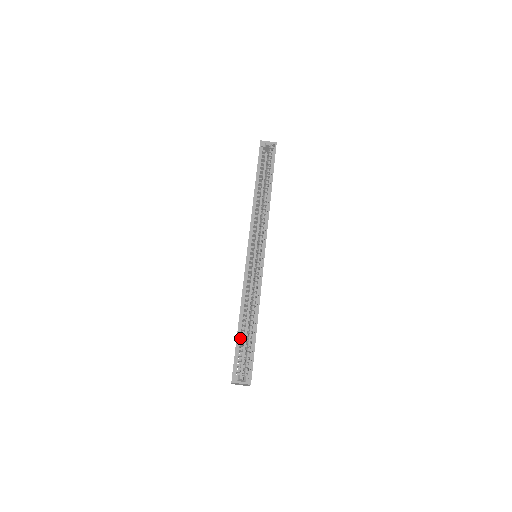
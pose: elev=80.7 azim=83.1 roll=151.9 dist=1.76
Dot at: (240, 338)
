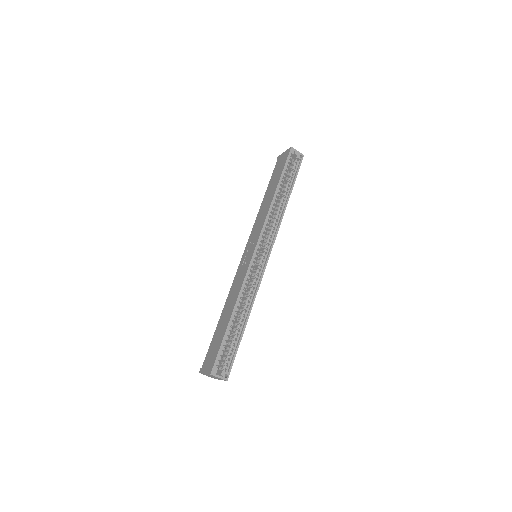
Dot at: (228, 333)
